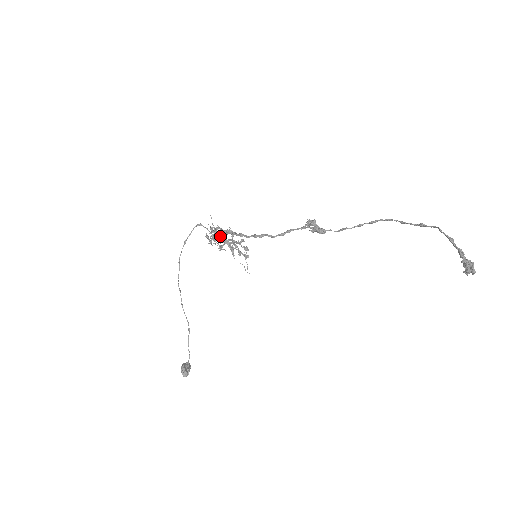
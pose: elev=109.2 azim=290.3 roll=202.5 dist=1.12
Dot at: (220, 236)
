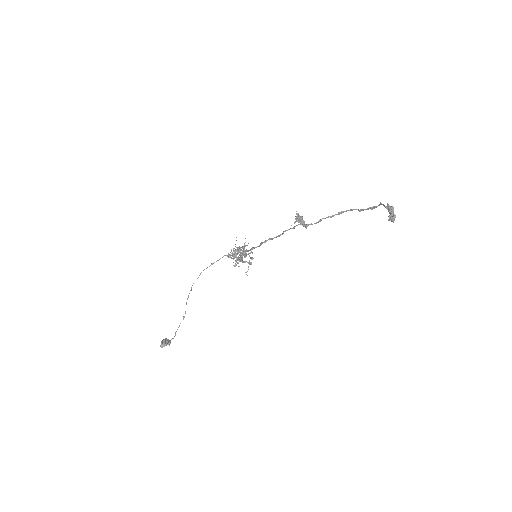
Dot at: (238, 256)
